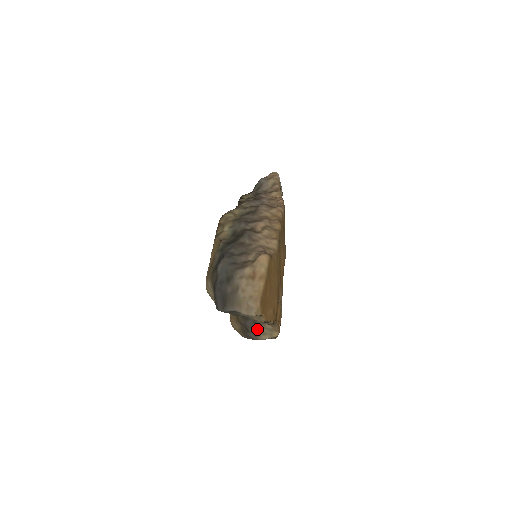
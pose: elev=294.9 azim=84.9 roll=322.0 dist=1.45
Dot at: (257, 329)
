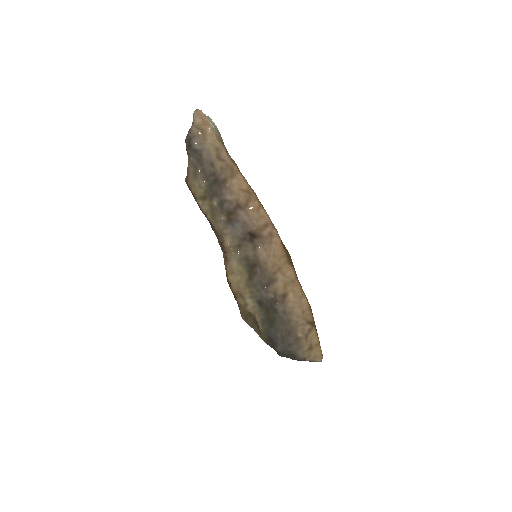
Dot at: occluded
